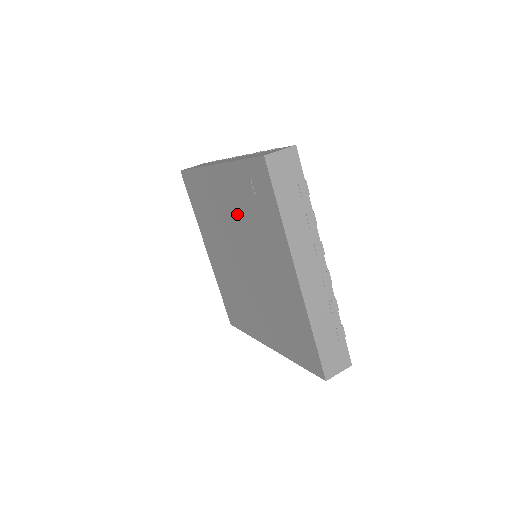
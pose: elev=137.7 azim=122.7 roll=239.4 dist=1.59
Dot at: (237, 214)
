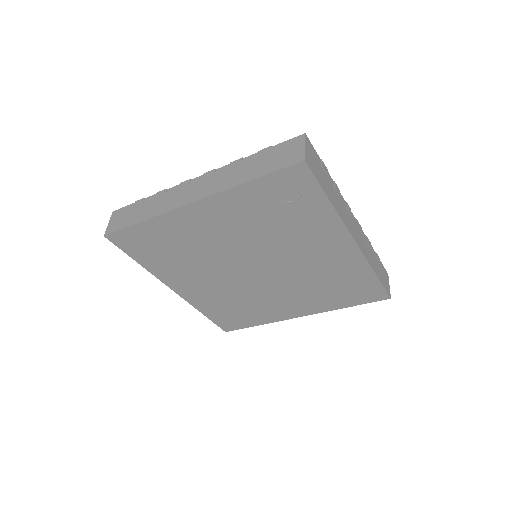
Dot at: (245, 232)
